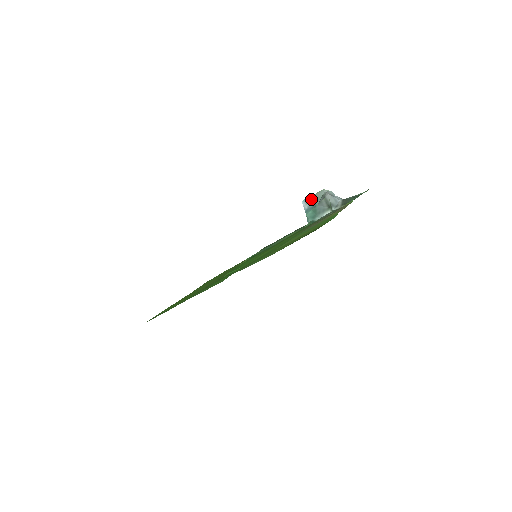
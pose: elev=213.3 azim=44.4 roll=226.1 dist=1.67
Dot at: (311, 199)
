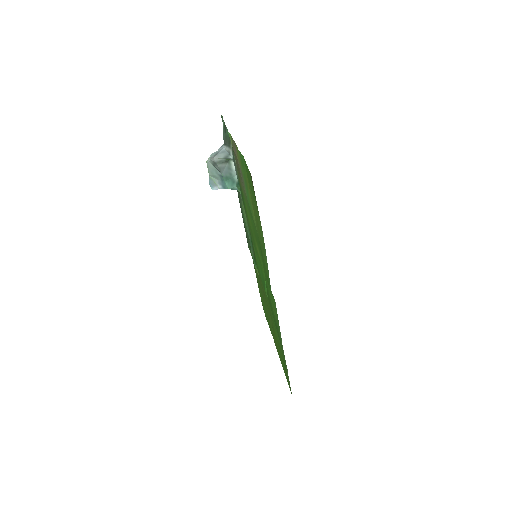
Dot at: (213, 179)
